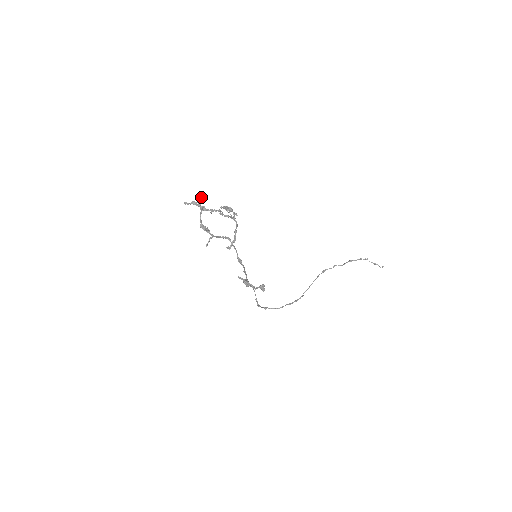
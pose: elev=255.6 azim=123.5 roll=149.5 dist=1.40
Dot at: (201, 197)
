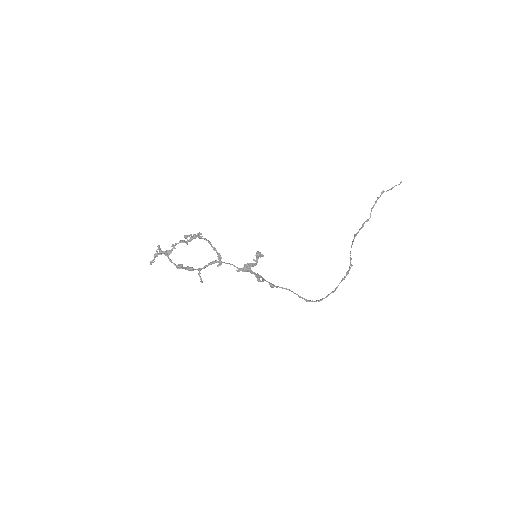
Dot at: (158, 246)
